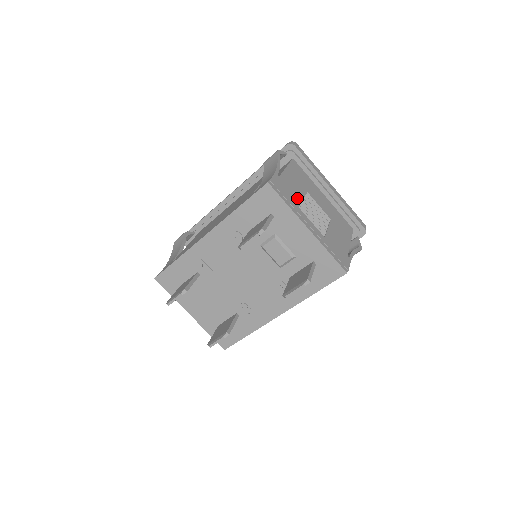
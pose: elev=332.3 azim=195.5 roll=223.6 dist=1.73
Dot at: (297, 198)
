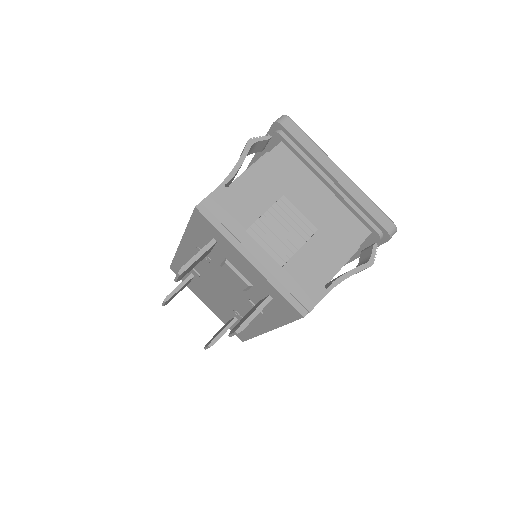
Dot at: (251, 214)
